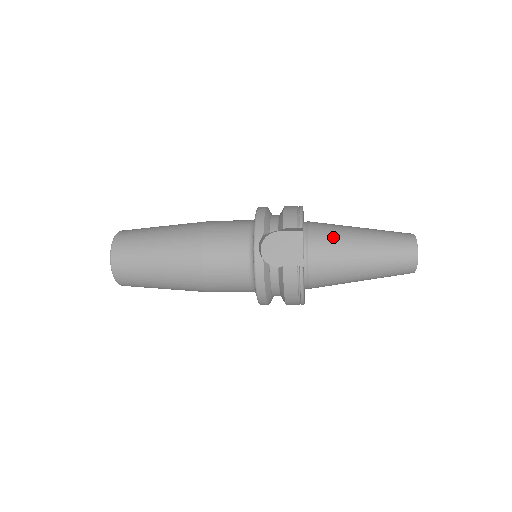
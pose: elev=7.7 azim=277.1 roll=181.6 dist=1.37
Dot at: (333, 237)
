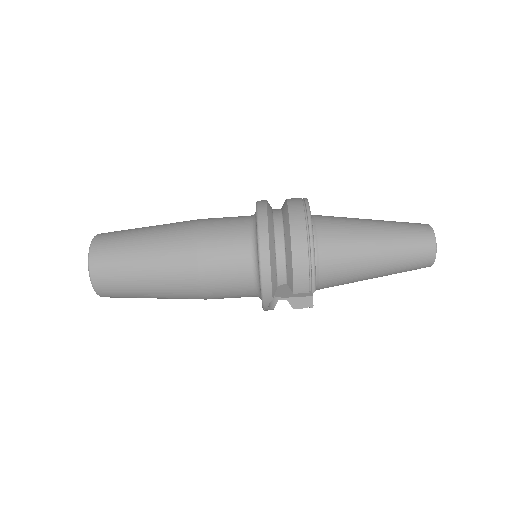
Dot at: occluded
